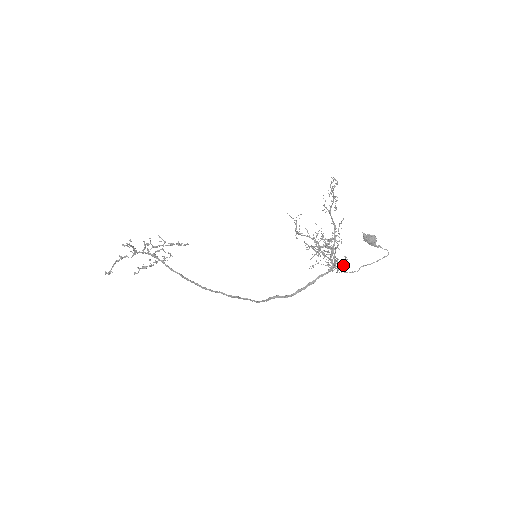
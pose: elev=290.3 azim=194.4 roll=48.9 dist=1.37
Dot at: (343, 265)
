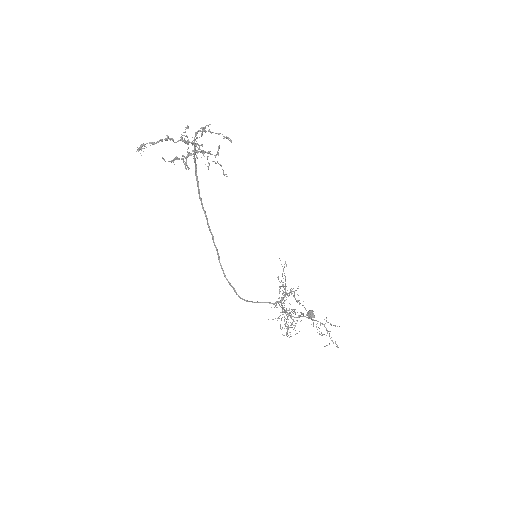
Dot at: occluded
